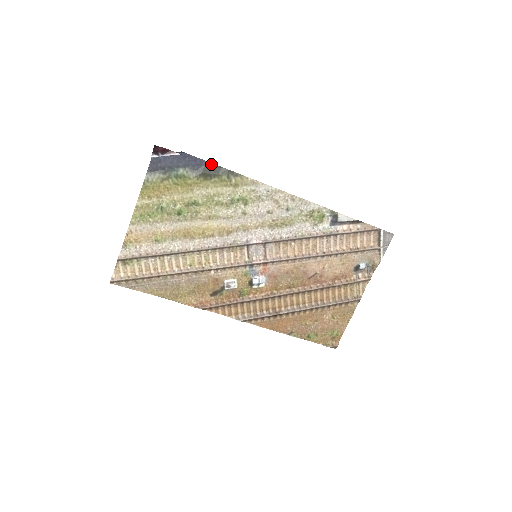
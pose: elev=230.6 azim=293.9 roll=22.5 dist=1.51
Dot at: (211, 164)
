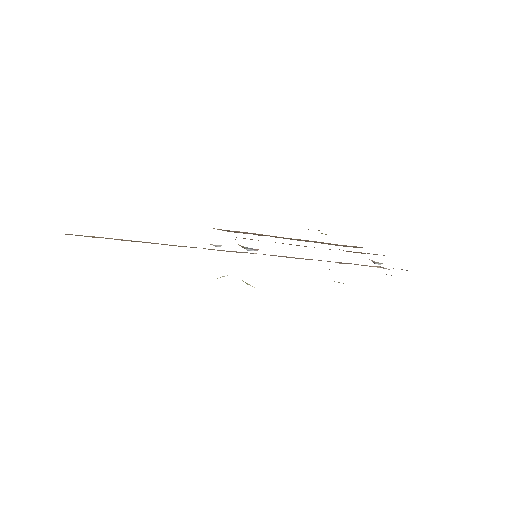
Dot at: occluded
